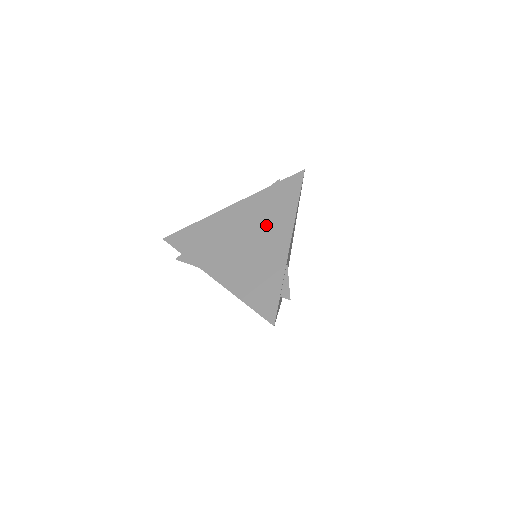
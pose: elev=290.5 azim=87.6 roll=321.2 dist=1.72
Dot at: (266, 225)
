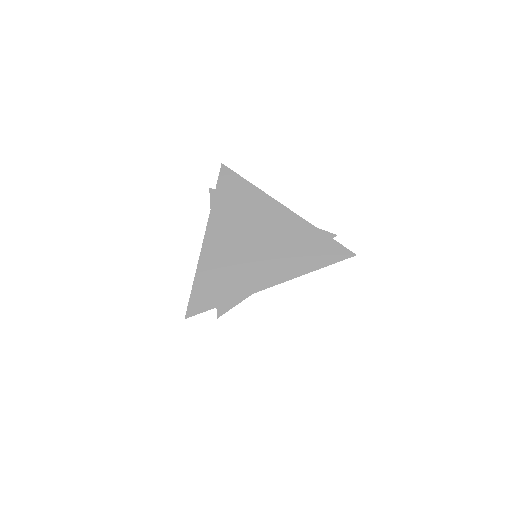
Dot at: (279, 253)
